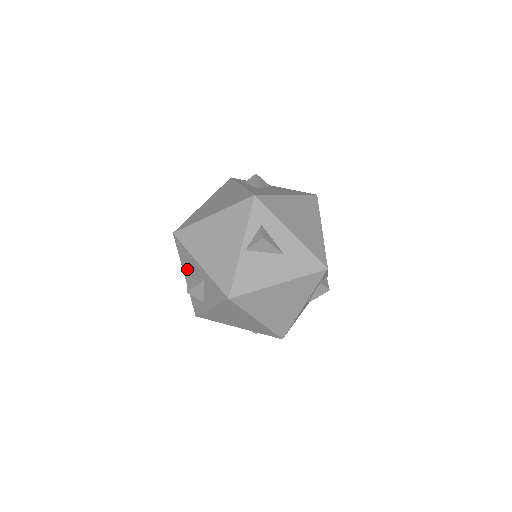
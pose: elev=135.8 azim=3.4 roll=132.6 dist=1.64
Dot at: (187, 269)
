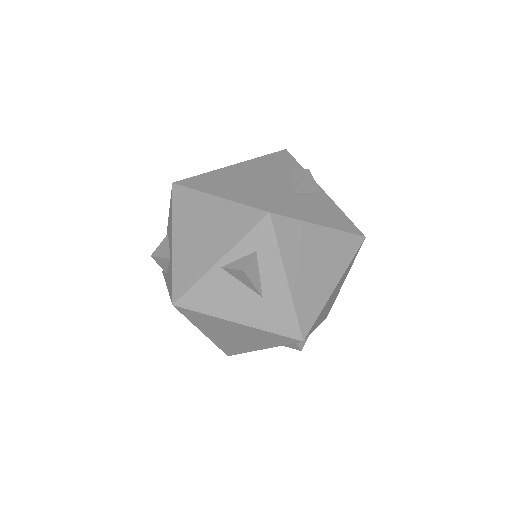
Dot at: (169, 229)
